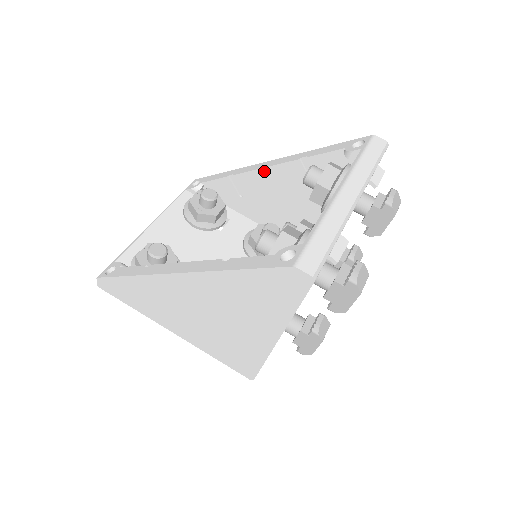
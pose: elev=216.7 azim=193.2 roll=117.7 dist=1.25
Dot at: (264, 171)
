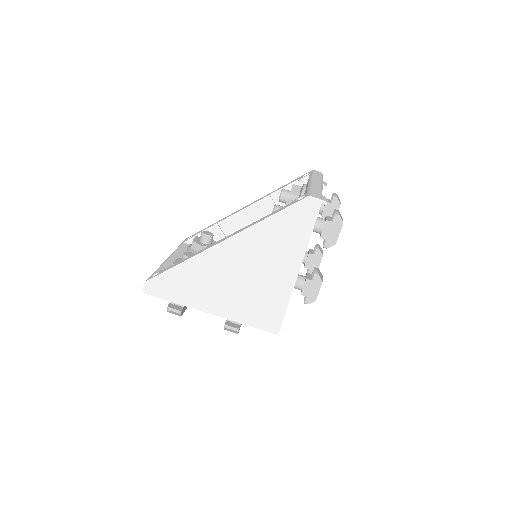
Dot at: (245, 211)
